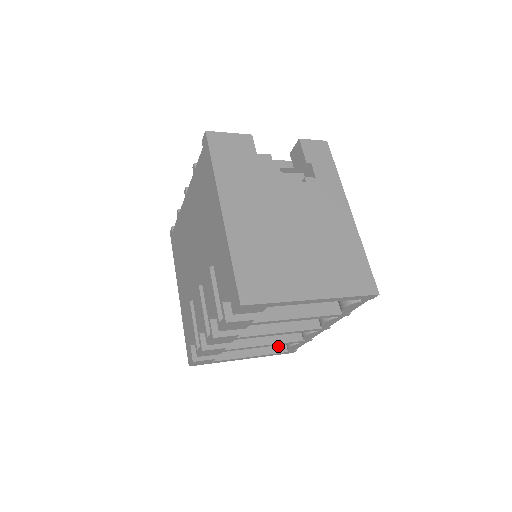
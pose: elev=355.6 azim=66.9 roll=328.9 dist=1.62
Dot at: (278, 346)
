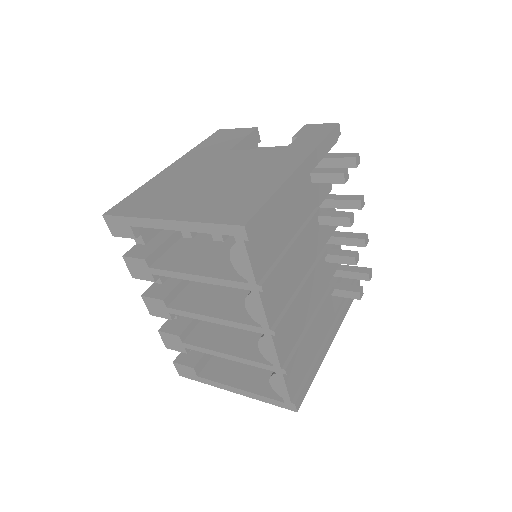
Dot at: occluded
